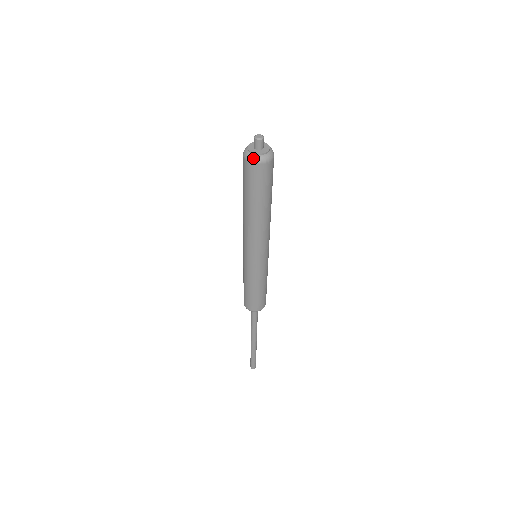
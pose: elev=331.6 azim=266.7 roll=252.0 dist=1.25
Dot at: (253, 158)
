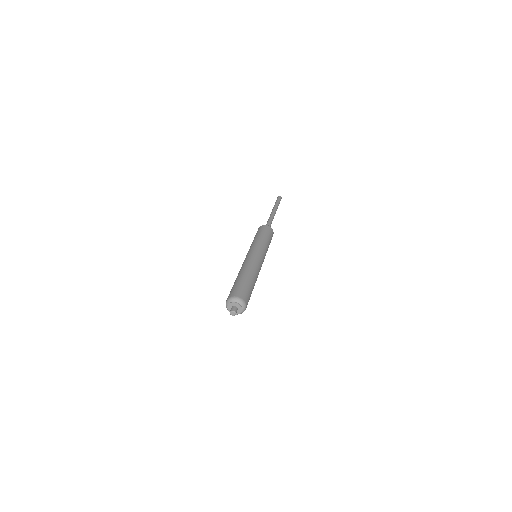
Dot at: occluded
